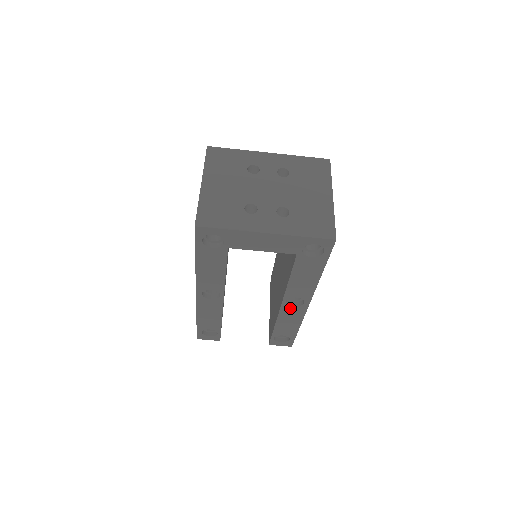
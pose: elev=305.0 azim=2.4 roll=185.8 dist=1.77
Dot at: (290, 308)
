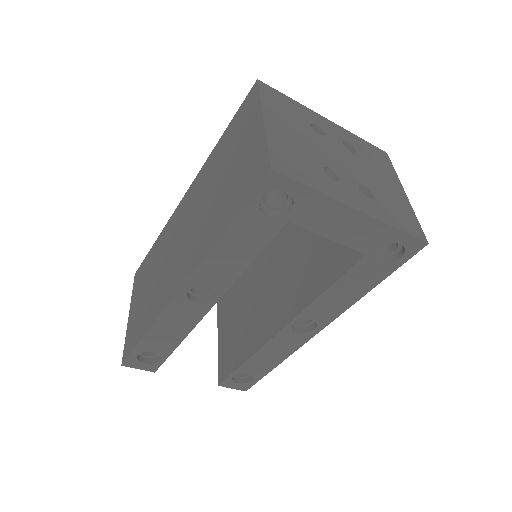
Dot at: (290, 334)
